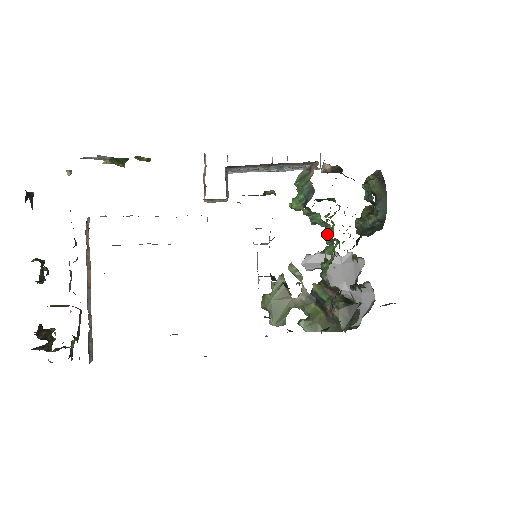
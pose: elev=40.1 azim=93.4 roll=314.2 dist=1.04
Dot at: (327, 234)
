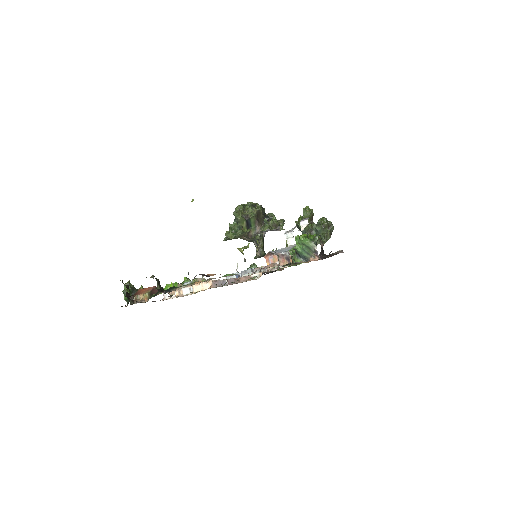
Dot at: occluded
